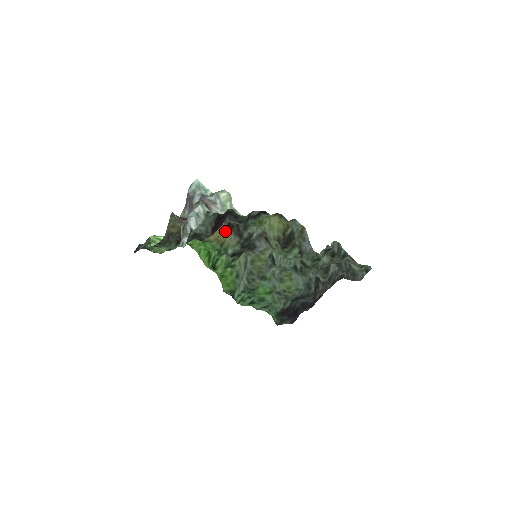
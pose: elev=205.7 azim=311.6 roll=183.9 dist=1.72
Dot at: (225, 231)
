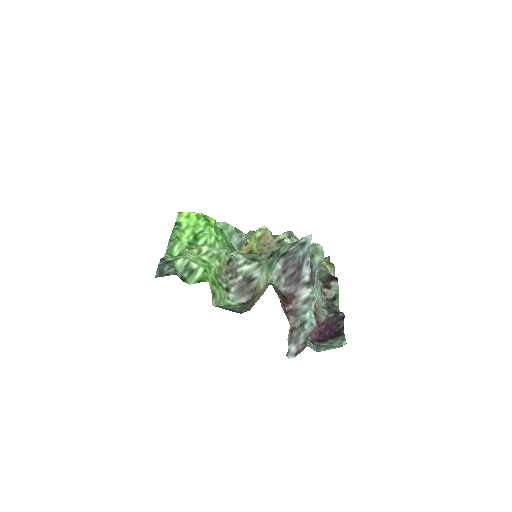
Dot at: occluded
